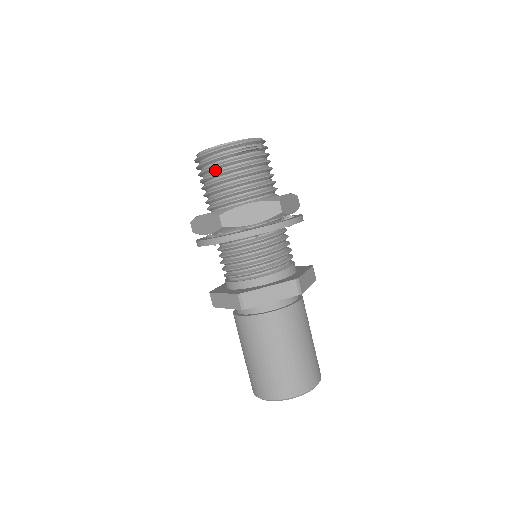
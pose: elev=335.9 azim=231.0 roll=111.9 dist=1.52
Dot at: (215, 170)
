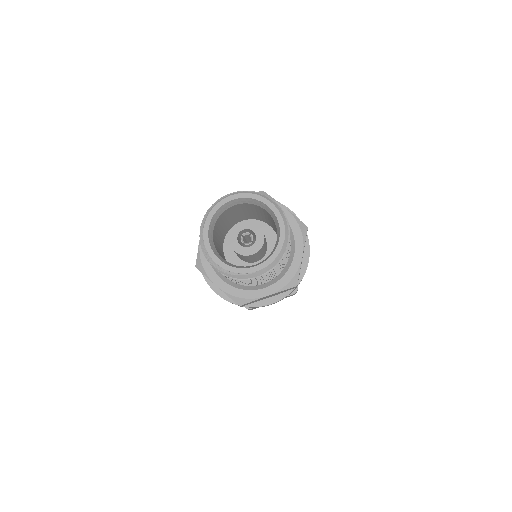
Dot at: occluded
